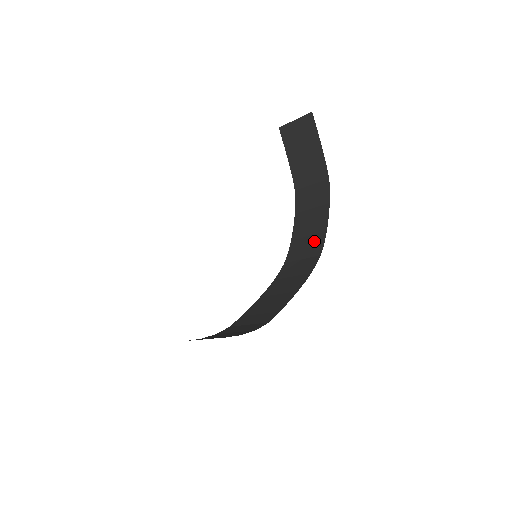
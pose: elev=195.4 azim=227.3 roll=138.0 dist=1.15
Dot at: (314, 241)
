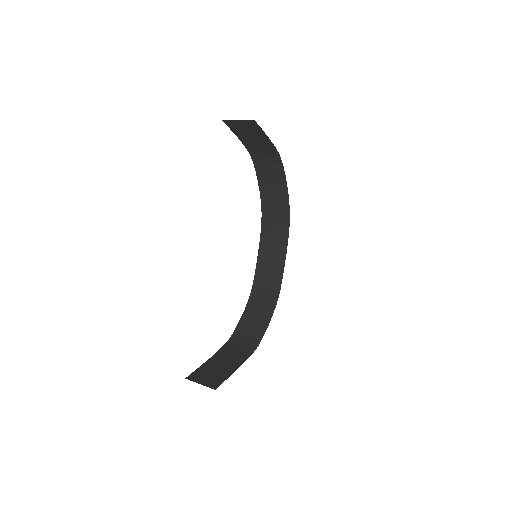
Dot at: (280, 202)
